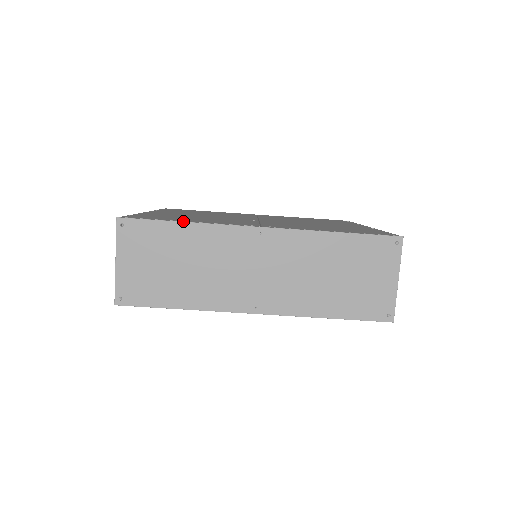
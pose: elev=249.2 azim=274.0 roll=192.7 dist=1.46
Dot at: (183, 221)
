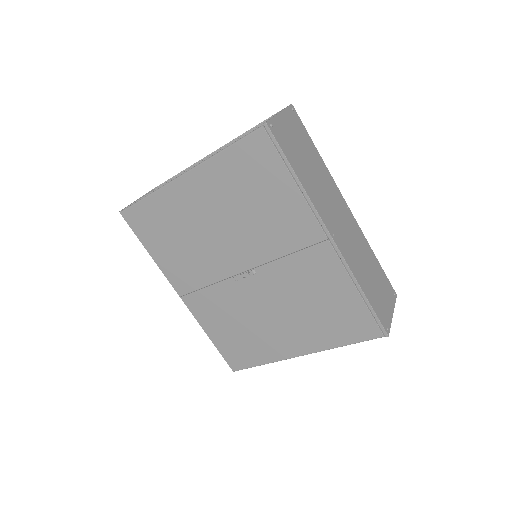
Dot at: (317, 153)
